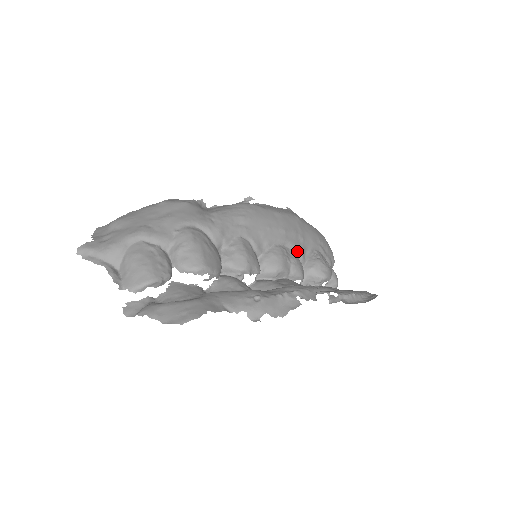
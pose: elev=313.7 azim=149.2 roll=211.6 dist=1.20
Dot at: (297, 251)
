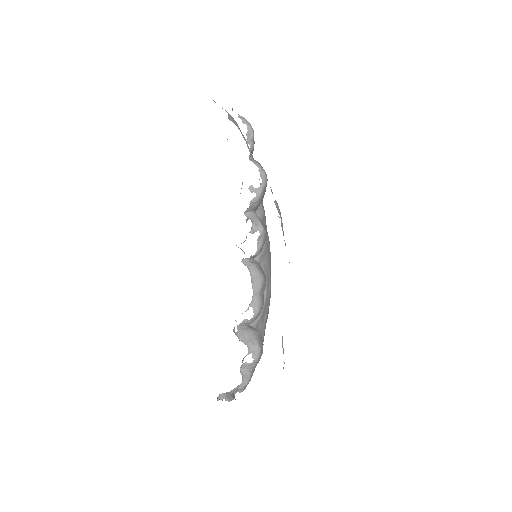
Dot at: (262, 310)
